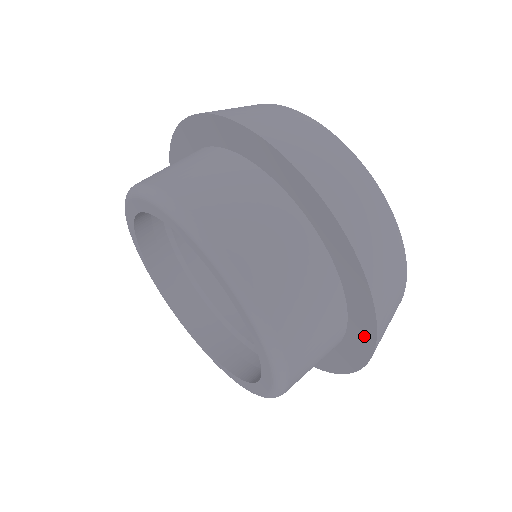
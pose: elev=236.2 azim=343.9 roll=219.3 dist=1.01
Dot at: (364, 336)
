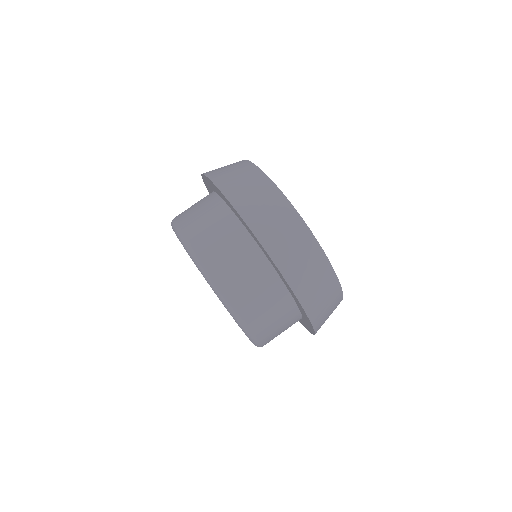
Dot at: occluded
